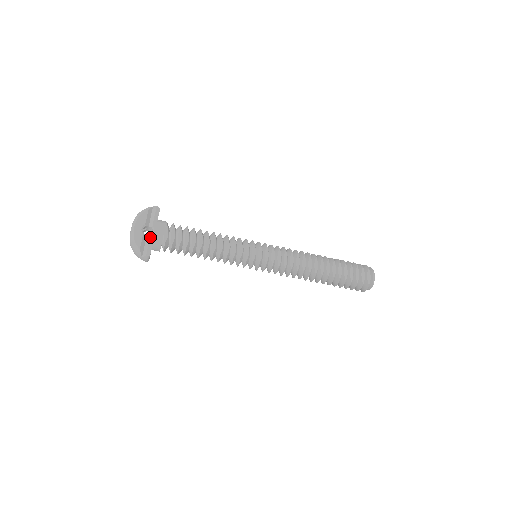
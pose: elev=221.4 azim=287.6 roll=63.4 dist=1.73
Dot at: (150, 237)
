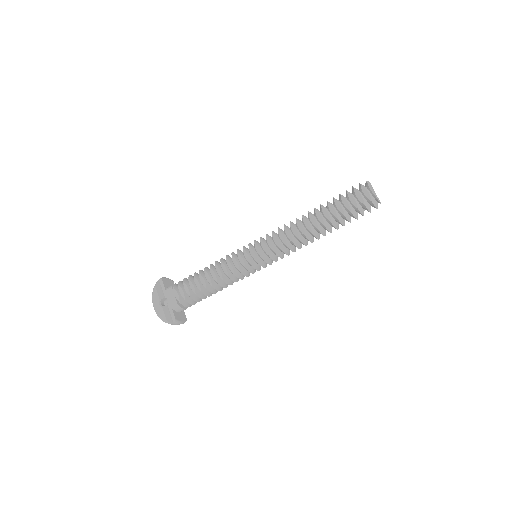
Dot at: (168, 306)
